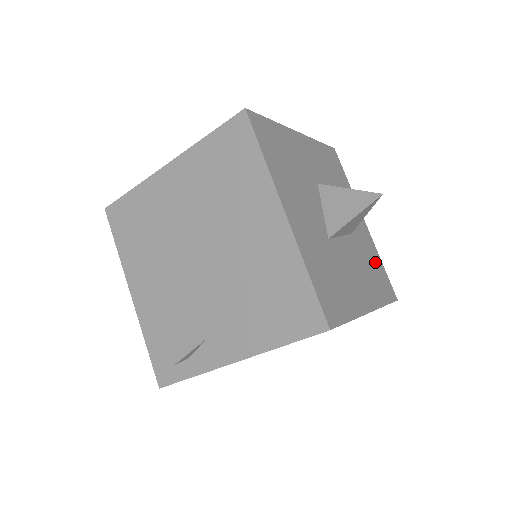
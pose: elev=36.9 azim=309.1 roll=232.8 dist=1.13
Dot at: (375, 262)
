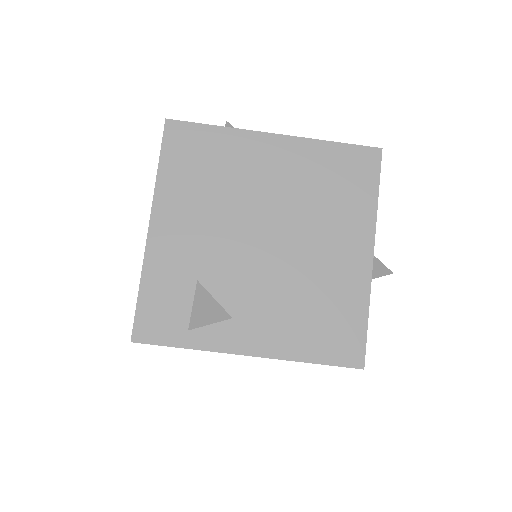
Dot at: occluded
